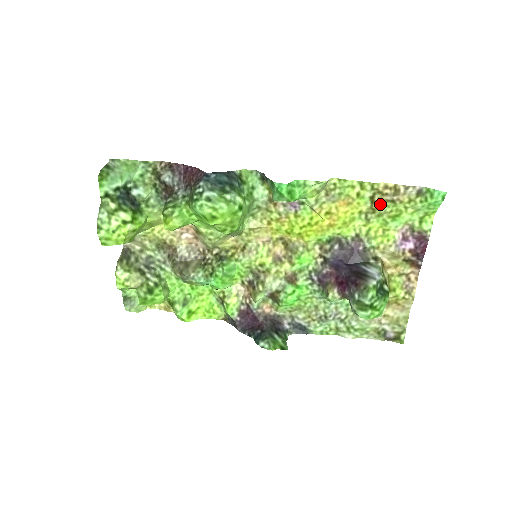
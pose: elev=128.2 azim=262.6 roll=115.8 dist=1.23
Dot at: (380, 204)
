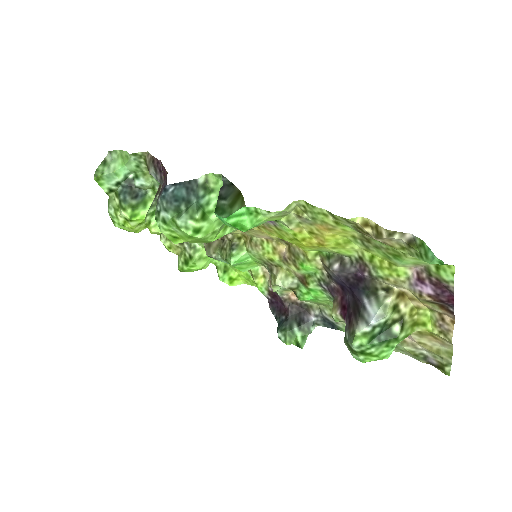
Dot at: (370, 237)
